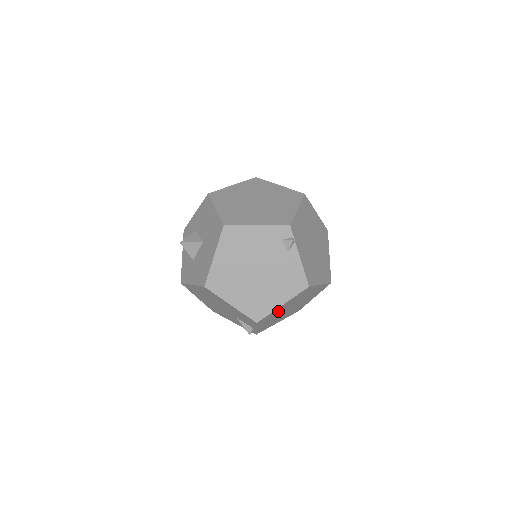
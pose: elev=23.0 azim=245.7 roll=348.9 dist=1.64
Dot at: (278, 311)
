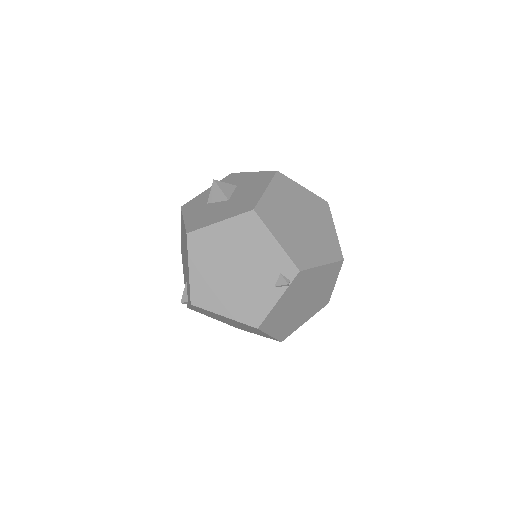
Dot at: (217, 315)
